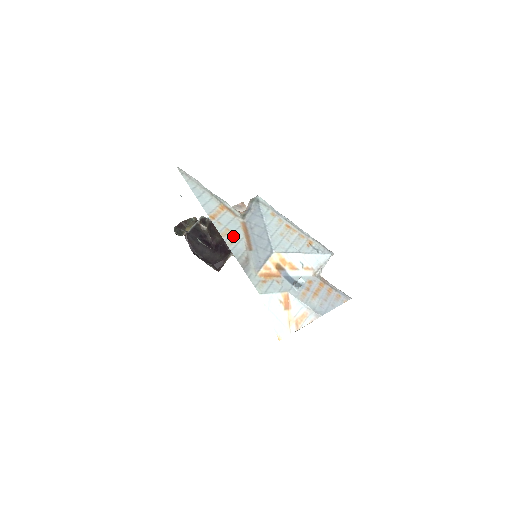
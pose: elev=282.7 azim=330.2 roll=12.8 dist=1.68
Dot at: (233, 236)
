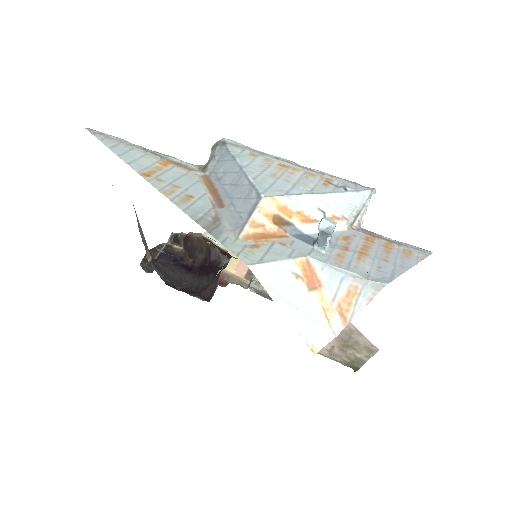
Dot at: (186, 193)
